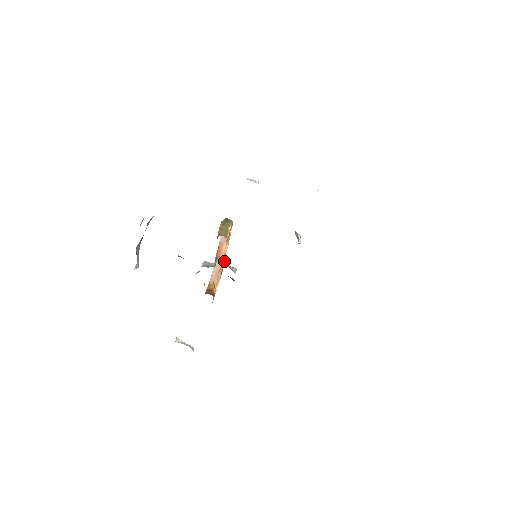
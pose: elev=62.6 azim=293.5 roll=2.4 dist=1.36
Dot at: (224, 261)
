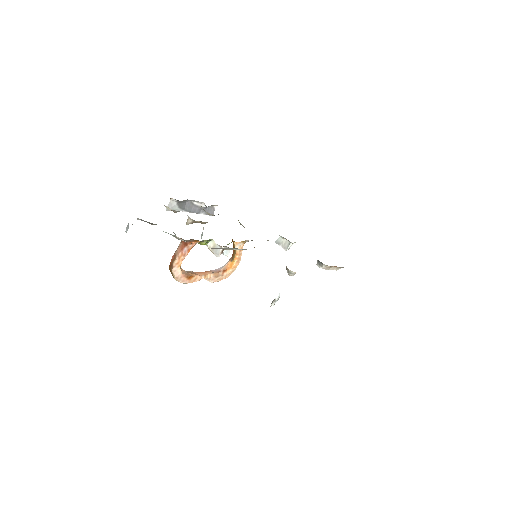
Dot at: (198, 278)
